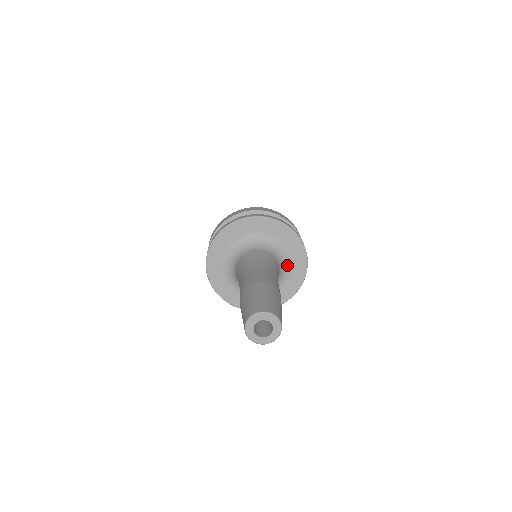
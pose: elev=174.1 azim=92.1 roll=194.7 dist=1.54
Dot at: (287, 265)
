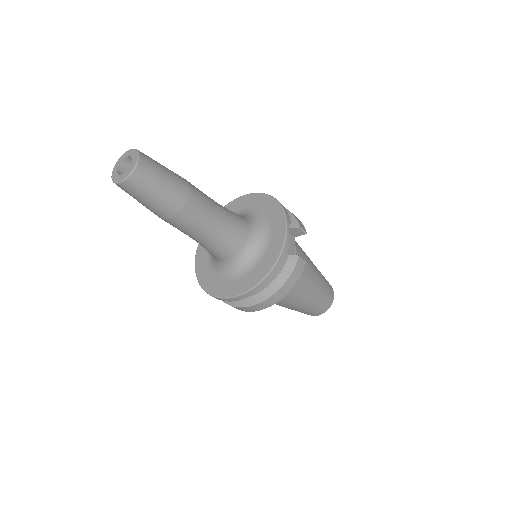
Dot at: (265, 234)
